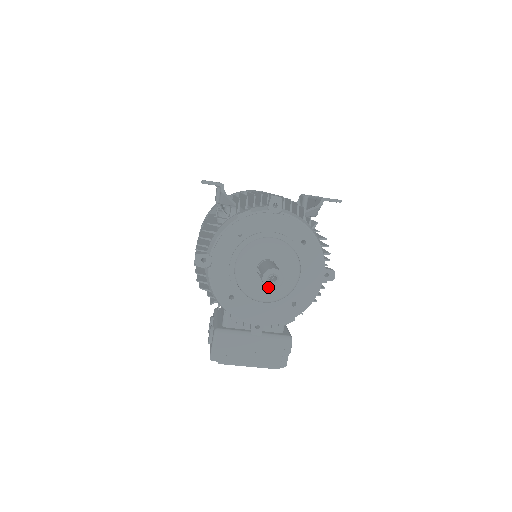
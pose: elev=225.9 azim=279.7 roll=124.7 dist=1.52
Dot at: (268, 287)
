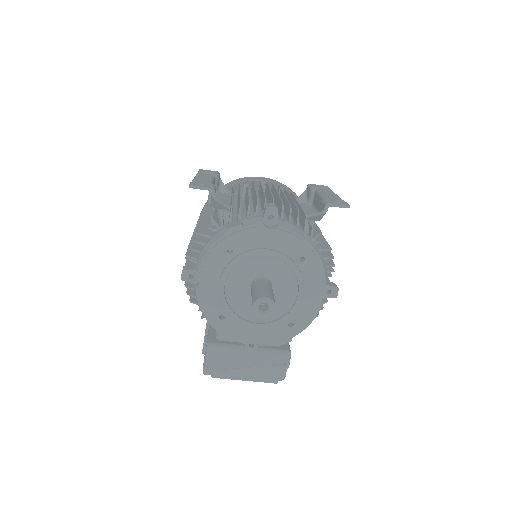
Dot at: (258, 317)
